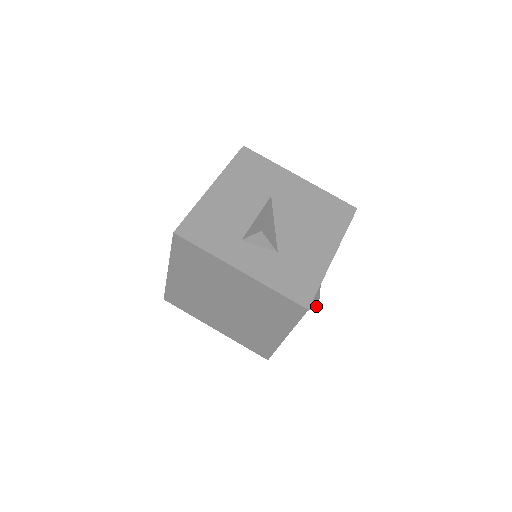
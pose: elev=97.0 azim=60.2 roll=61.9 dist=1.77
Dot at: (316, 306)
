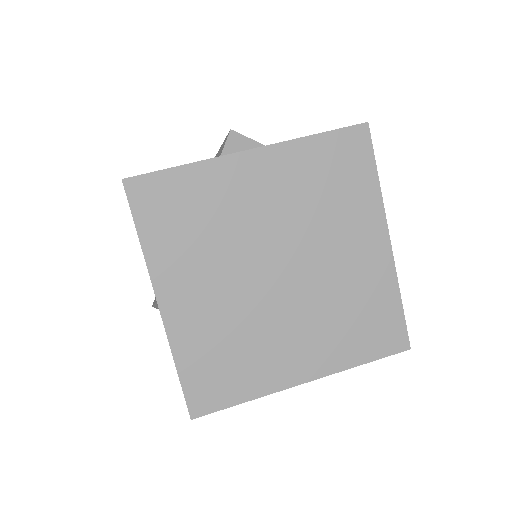
Dot at: occluded
